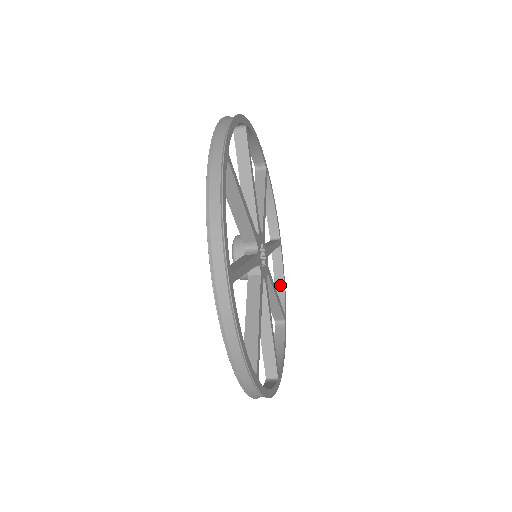
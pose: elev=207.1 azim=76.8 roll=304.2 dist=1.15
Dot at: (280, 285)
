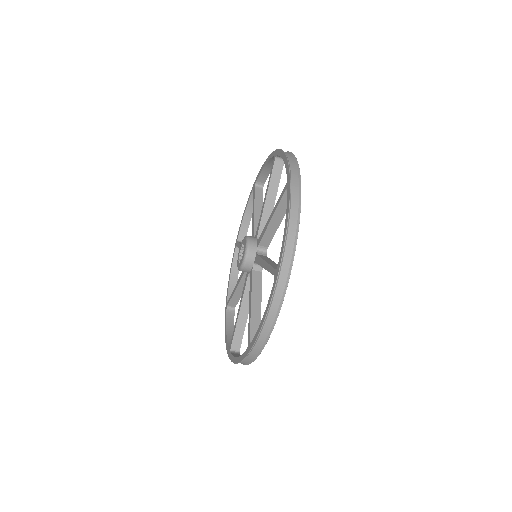
Dot at: (248, 217)
